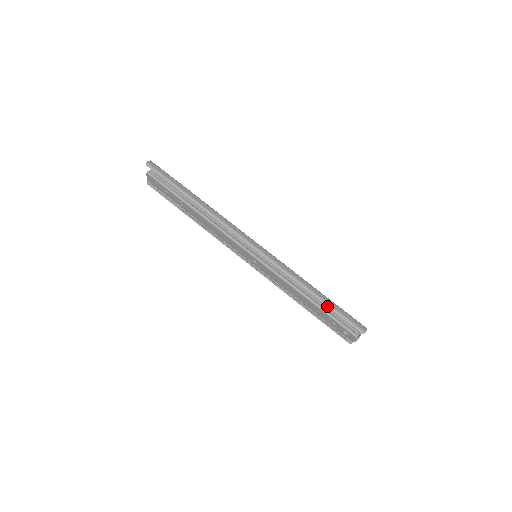
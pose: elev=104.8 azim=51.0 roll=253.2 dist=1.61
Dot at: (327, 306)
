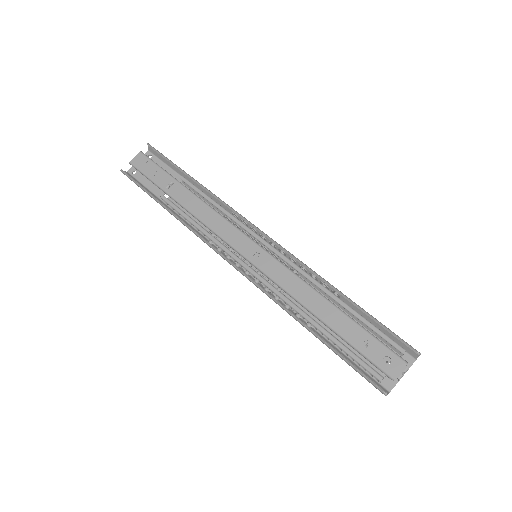
Dot at: (364, 311)
